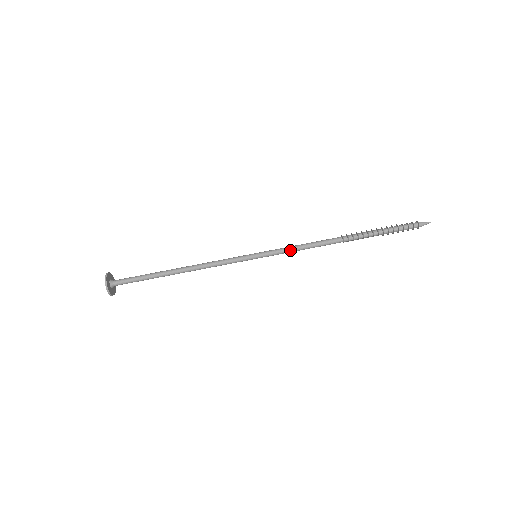
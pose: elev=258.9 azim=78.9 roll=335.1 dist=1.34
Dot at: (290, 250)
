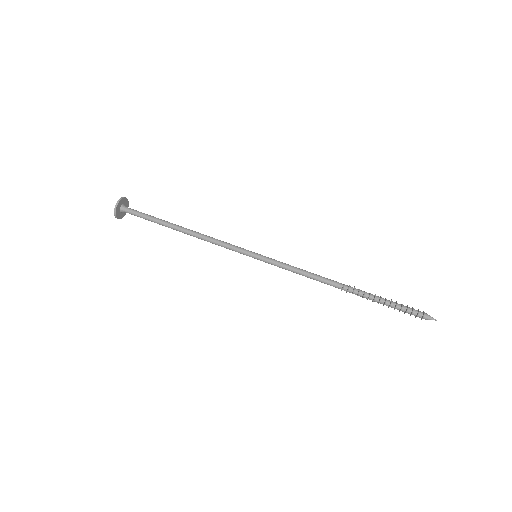
Dot at: (289, 267)
